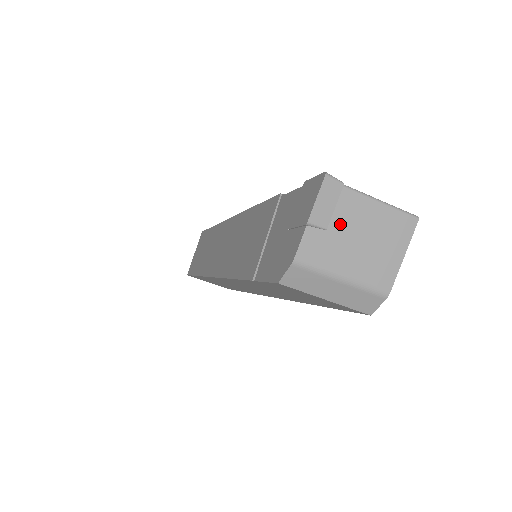
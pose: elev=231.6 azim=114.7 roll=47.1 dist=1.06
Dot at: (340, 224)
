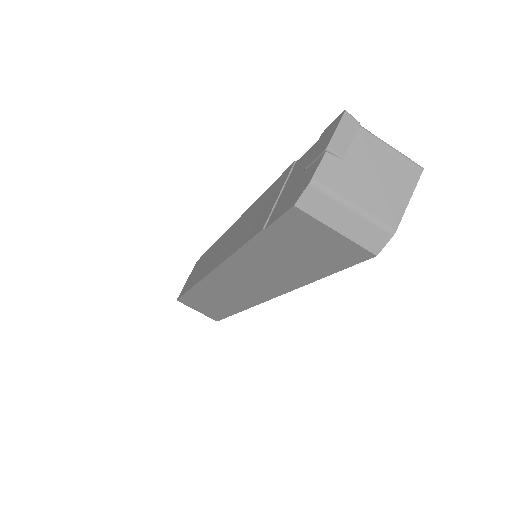
Dot at: (355, 157)
